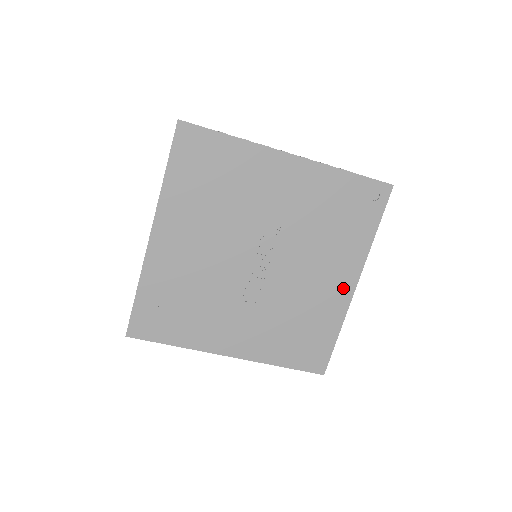
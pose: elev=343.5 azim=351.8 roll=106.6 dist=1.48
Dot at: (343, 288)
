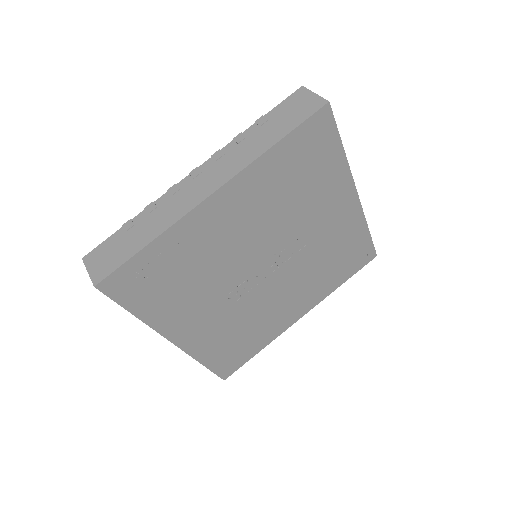
Dot at: (293, 316)
